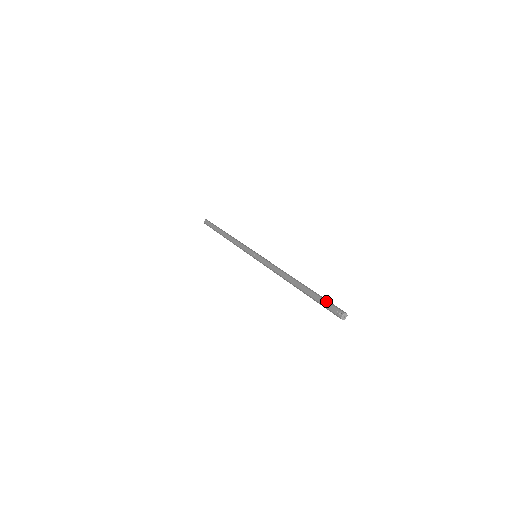
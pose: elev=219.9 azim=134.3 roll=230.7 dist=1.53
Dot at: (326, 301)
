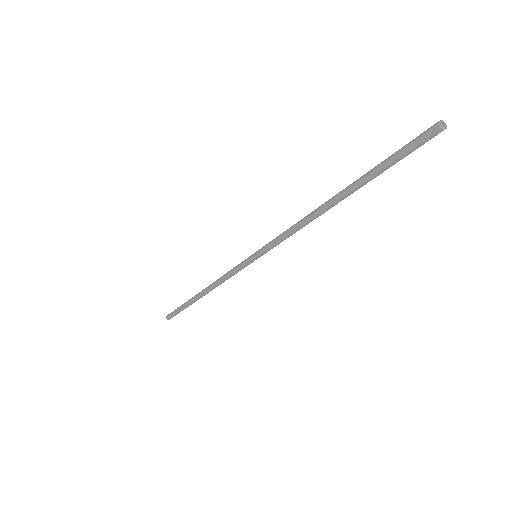
Dot at: occluded
